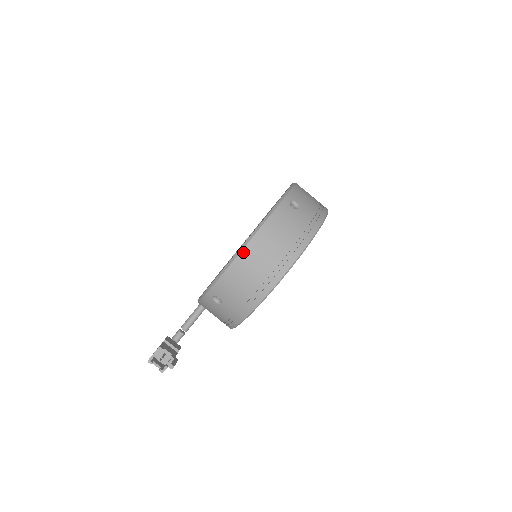
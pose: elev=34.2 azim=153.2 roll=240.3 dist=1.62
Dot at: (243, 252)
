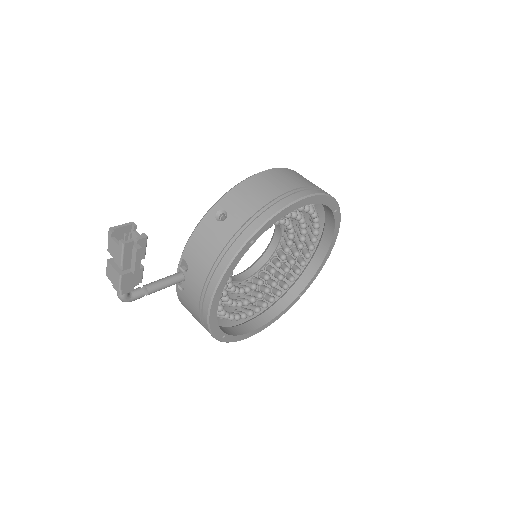
Dot at: (267, 171)
